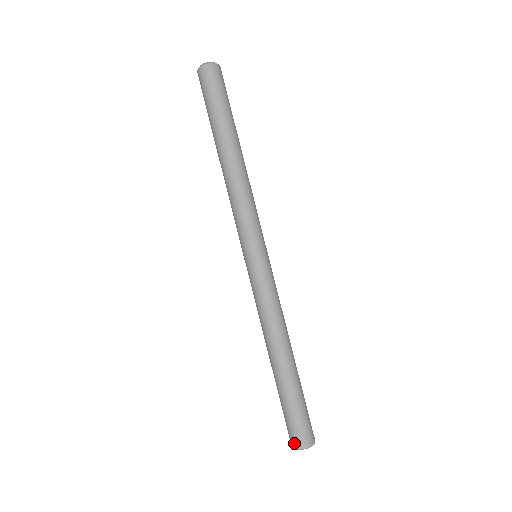
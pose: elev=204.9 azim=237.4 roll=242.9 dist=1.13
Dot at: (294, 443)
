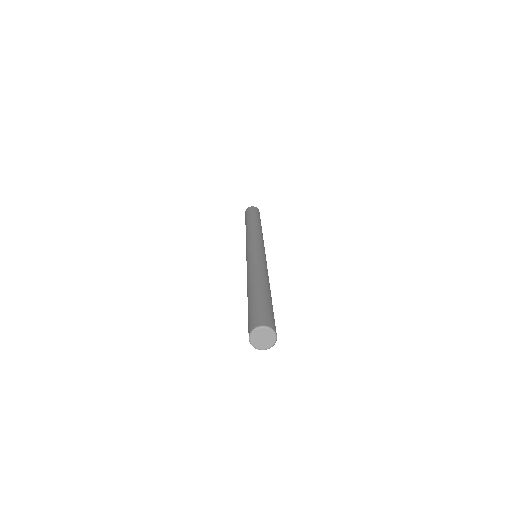
Dot at: (259, 322)
